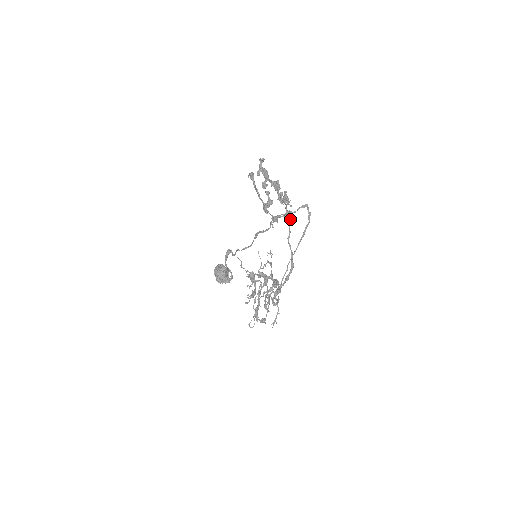
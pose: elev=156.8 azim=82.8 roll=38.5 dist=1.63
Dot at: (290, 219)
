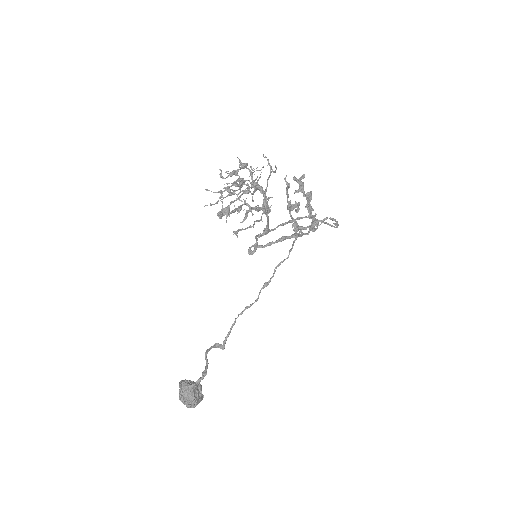
Dot at: (313, 228)
